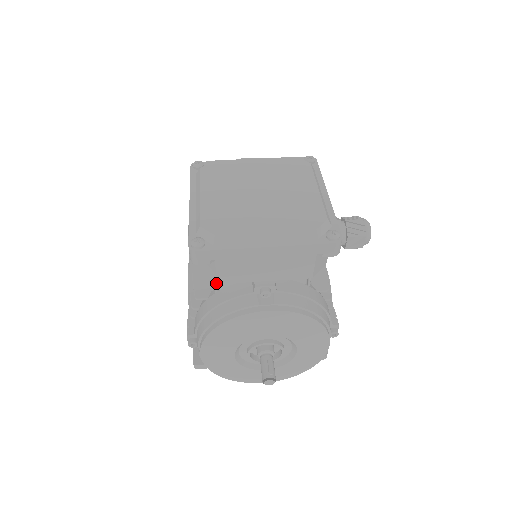
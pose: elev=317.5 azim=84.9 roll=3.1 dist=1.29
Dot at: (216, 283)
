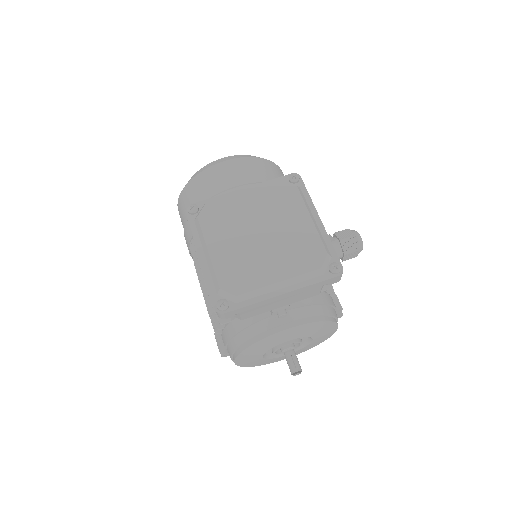
Dot at: (240, 319)
